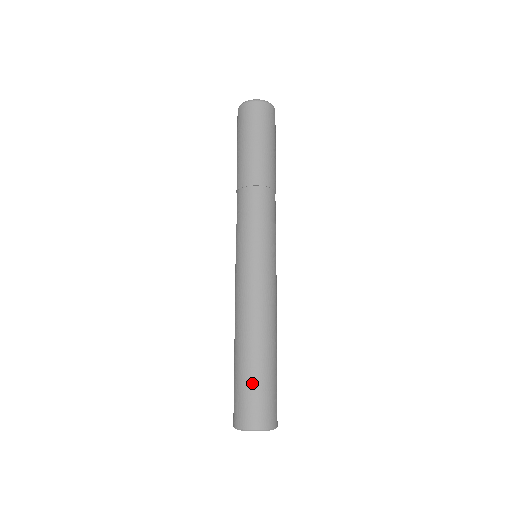
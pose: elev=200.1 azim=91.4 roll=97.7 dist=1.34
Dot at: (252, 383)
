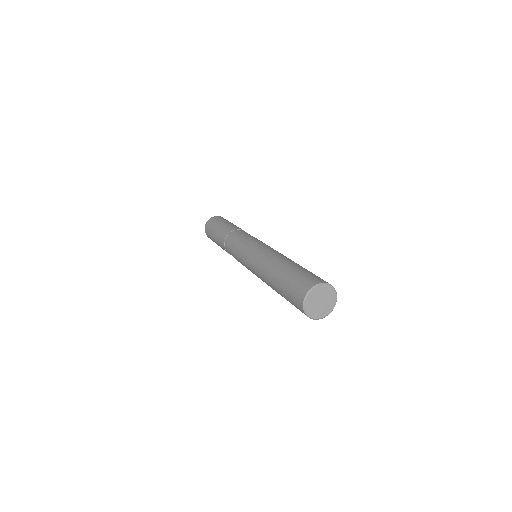
Dot at: occluded
